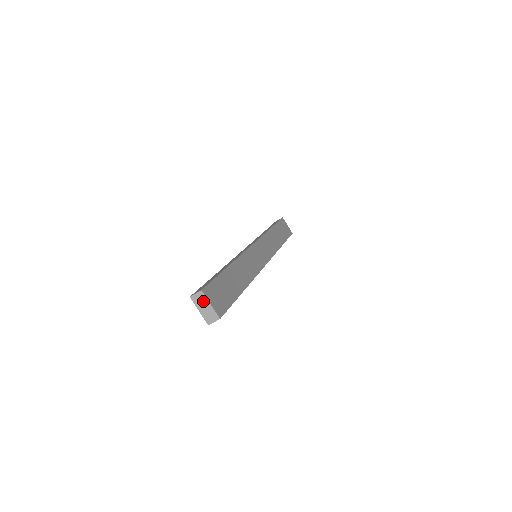
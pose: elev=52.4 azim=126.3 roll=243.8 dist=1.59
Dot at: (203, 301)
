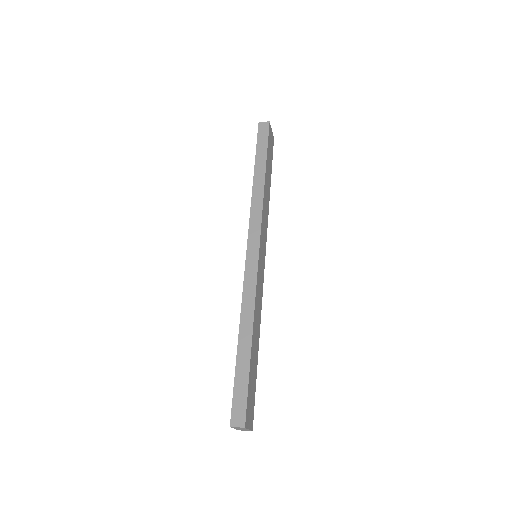
Dot at: occluded
